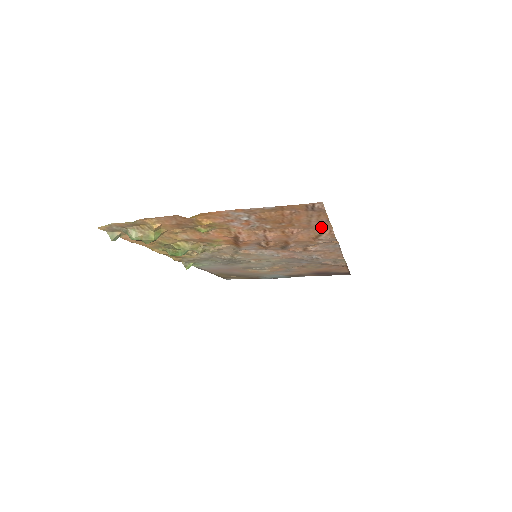
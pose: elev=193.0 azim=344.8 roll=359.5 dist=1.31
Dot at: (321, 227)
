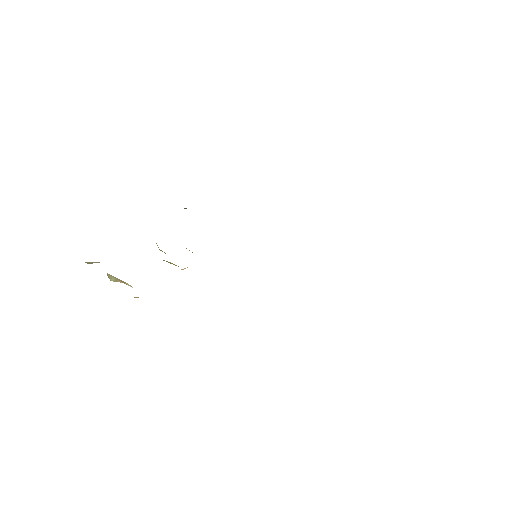
Dot at: occluded
